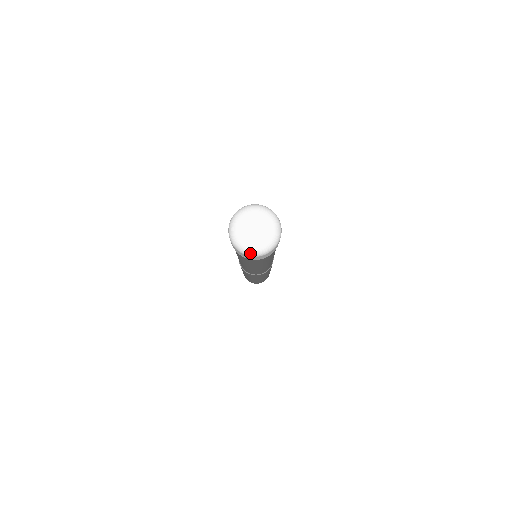
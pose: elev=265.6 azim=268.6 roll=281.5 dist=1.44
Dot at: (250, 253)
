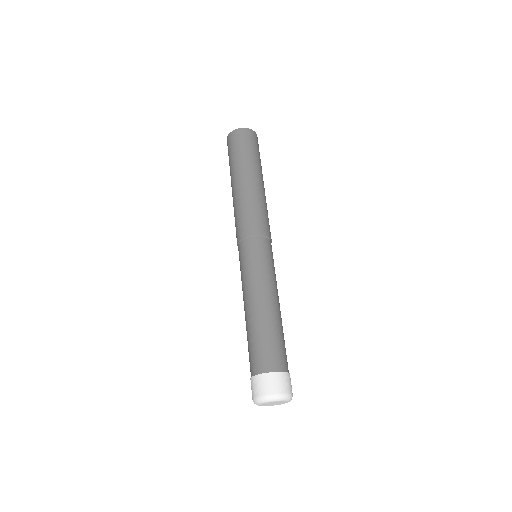
Dot at: occluded
